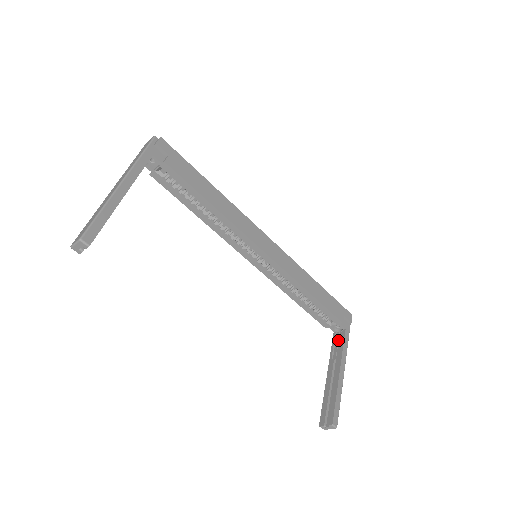
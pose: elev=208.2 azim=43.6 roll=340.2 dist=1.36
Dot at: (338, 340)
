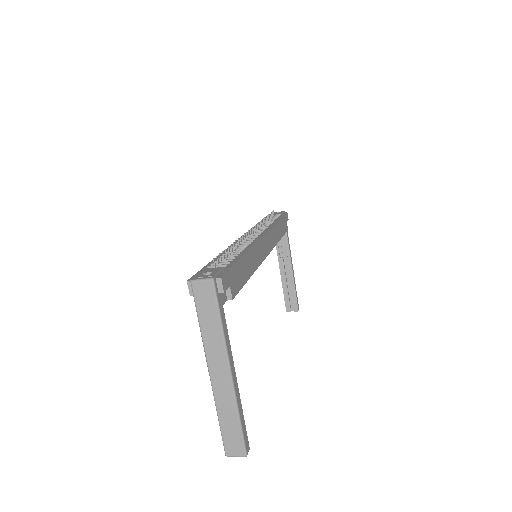
Dot at: occluded
